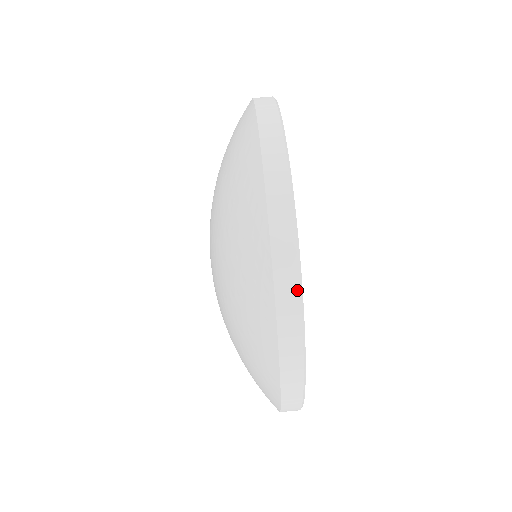
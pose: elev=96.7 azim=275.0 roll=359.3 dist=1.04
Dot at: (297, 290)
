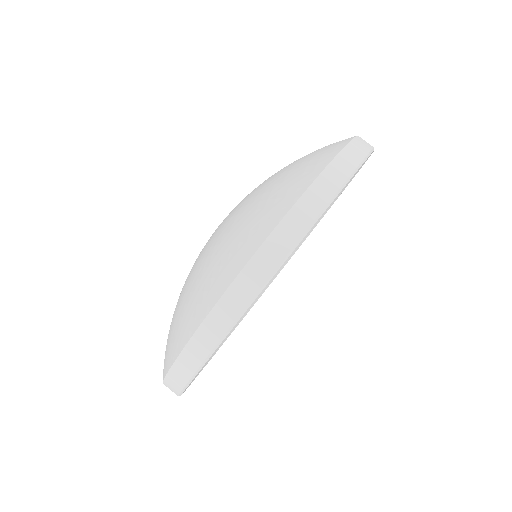
Dot at: (290, 245)
